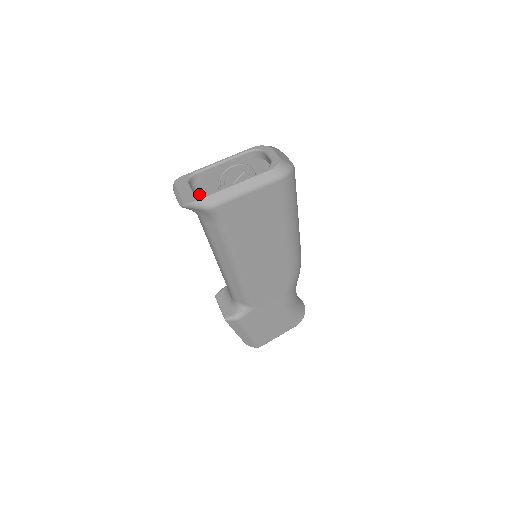
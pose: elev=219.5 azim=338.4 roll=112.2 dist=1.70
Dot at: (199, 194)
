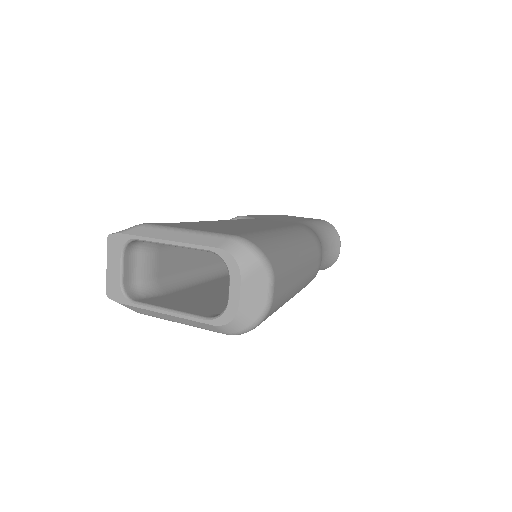
Dot at: (149, 247)
